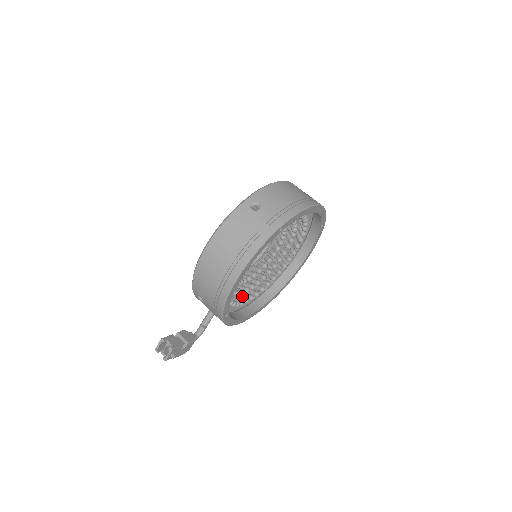
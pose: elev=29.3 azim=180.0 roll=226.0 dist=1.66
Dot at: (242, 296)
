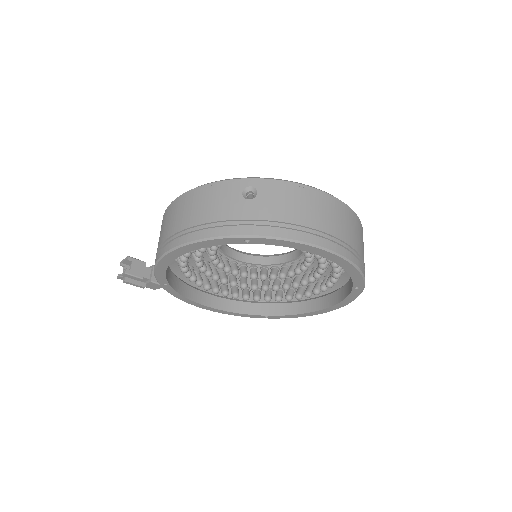
Dot at: occluded
